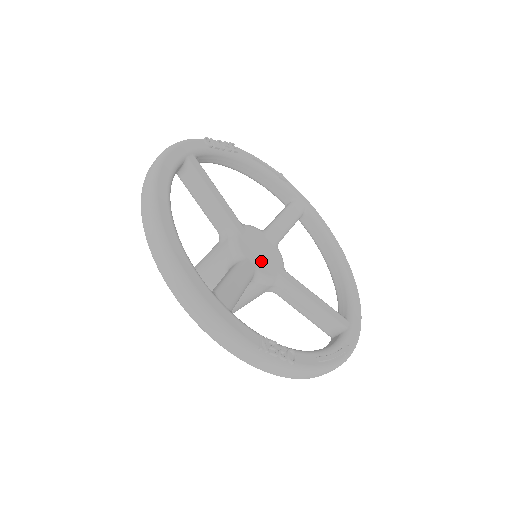
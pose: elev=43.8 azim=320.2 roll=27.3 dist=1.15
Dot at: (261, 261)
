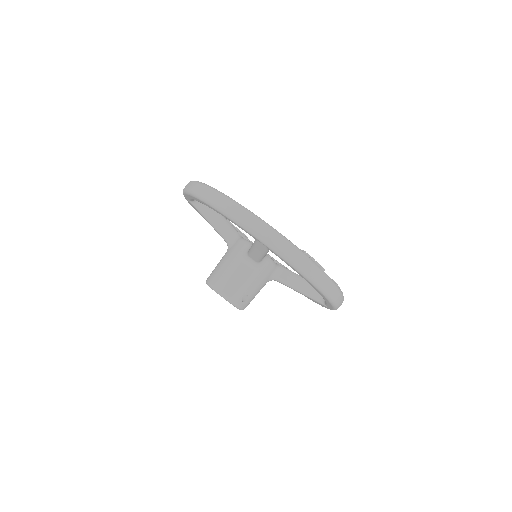
Dot at: occluded
